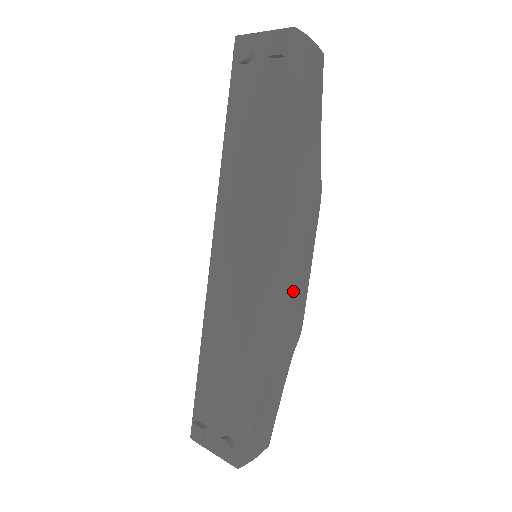
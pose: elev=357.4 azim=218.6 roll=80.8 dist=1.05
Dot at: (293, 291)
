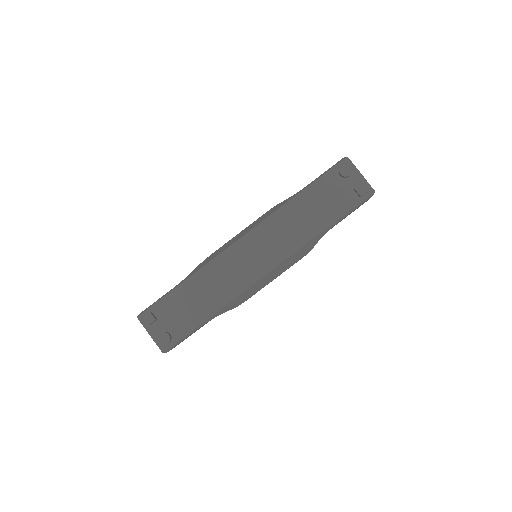
Dot at: occluded
